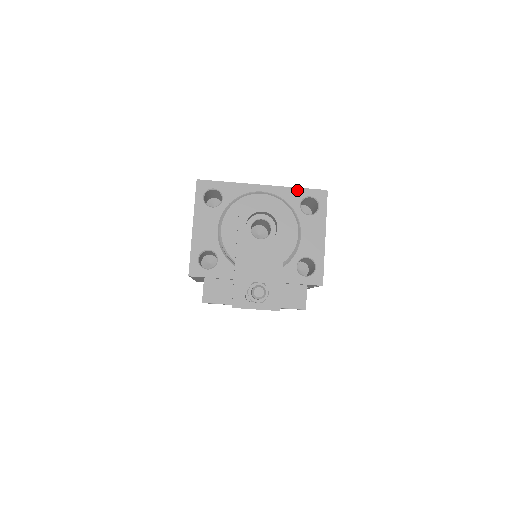
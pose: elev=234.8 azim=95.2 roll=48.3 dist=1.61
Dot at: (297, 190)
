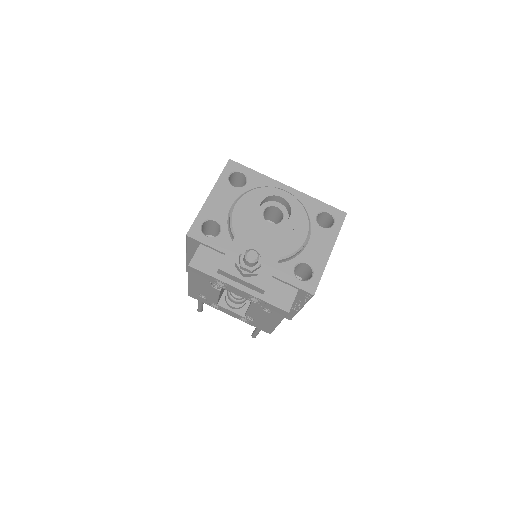
Dot at: (318, 202)
